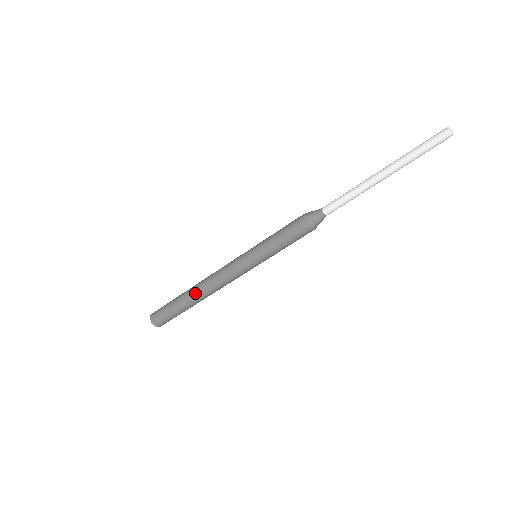
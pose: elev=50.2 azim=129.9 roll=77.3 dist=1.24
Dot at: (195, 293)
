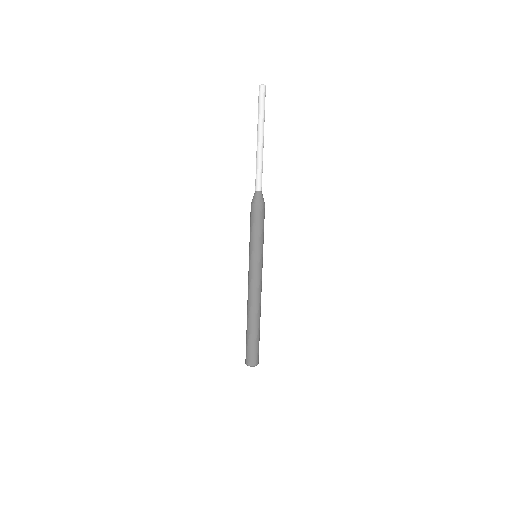
Dot at: (247, 314)
